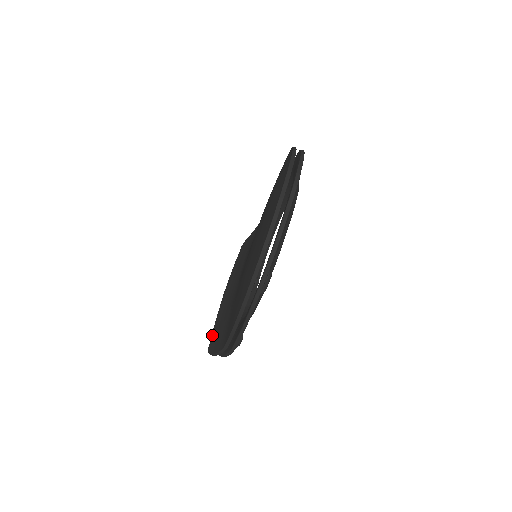
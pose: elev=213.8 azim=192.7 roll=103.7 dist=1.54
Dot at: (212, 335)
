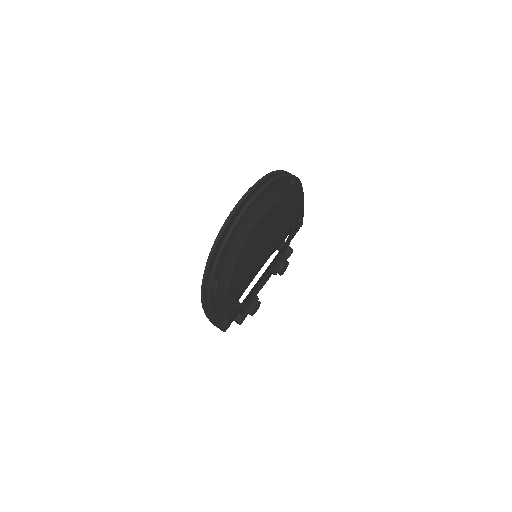
Dot at: occluded
